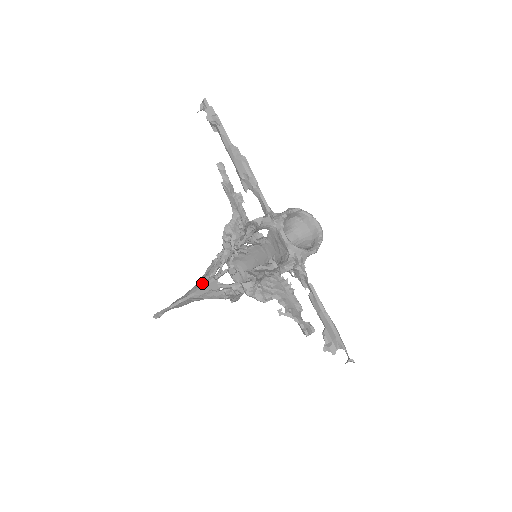
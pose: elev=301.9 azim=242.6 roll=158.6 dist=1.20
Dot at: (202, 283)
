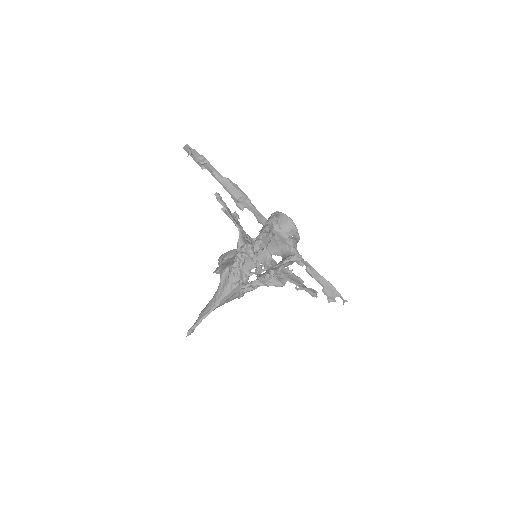
Dot at: (226, 291)
